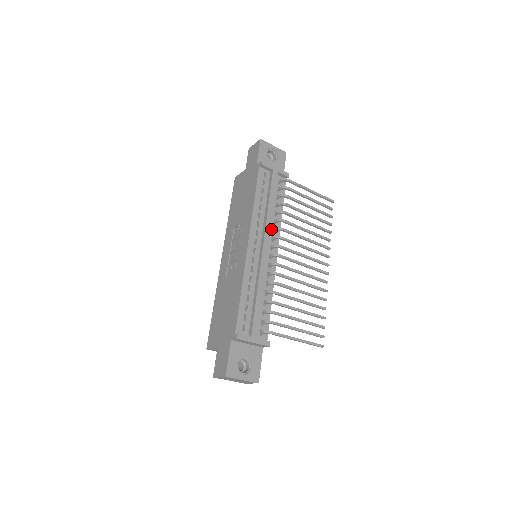
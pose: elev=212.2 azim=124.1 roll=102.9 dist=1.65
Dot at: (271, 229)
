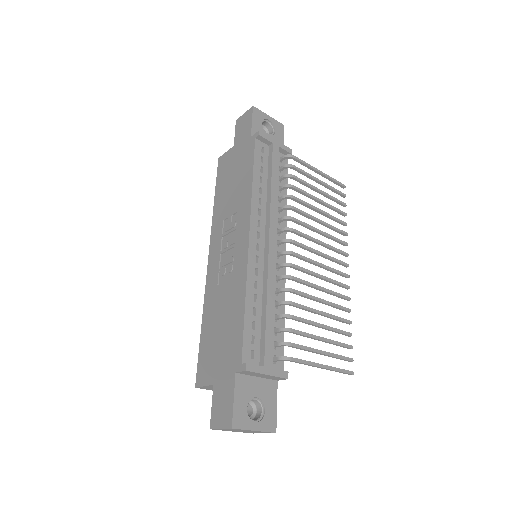
Dot at: occluded
